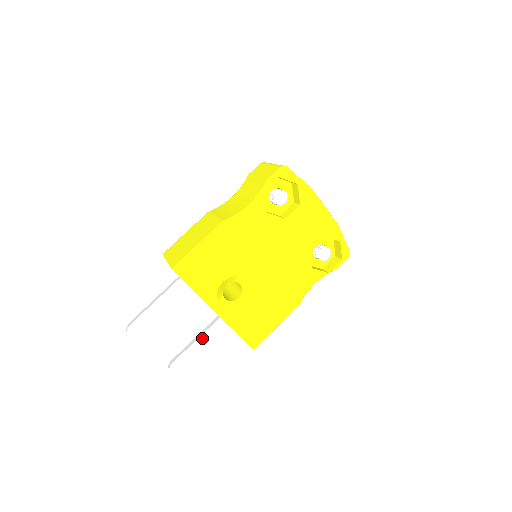
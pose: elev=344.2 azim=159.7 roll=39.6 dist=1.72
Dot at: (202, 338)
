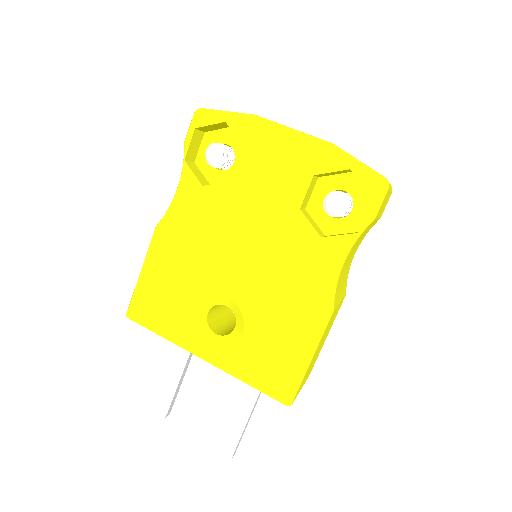
Dot at: (234, 401)
